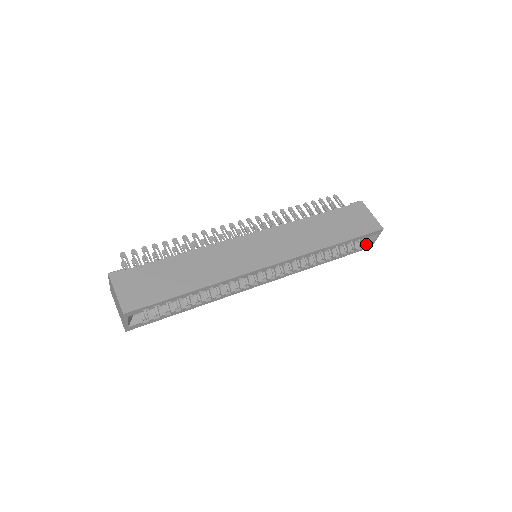
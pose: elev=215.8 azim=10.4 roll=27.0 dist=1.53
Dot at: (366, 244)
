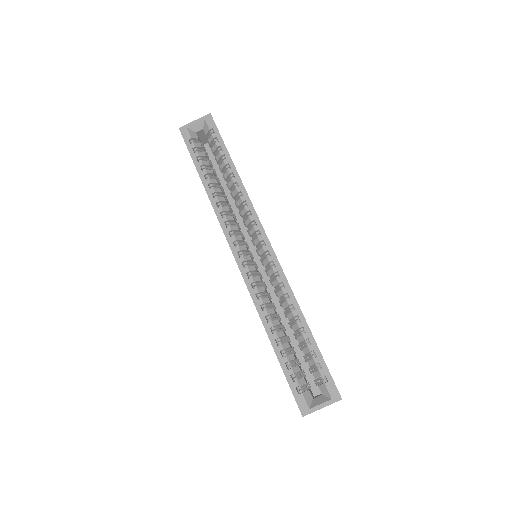
Dot at: (307, 398)
